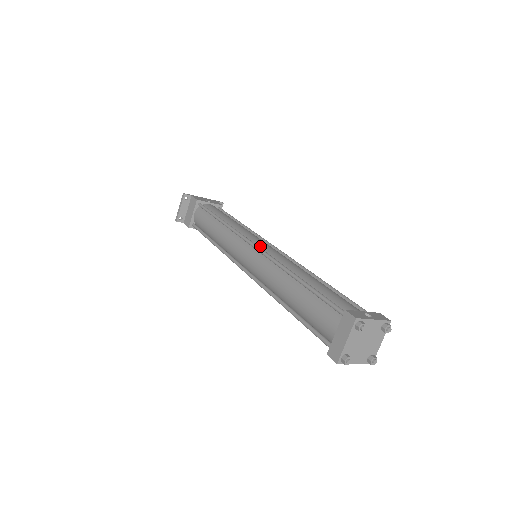
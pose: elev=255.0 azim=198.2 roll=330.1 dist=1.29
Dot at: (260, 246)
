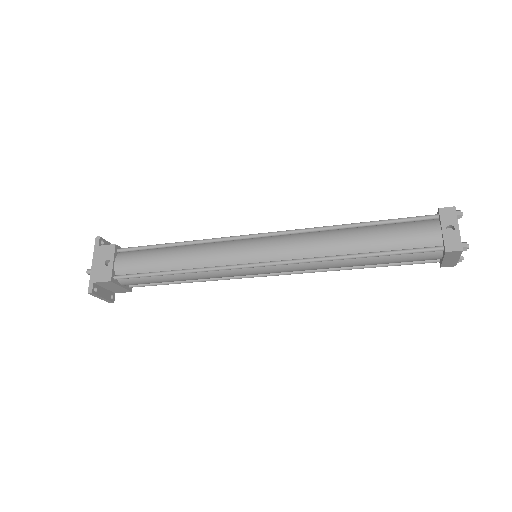
Dot at: (266, 258)
